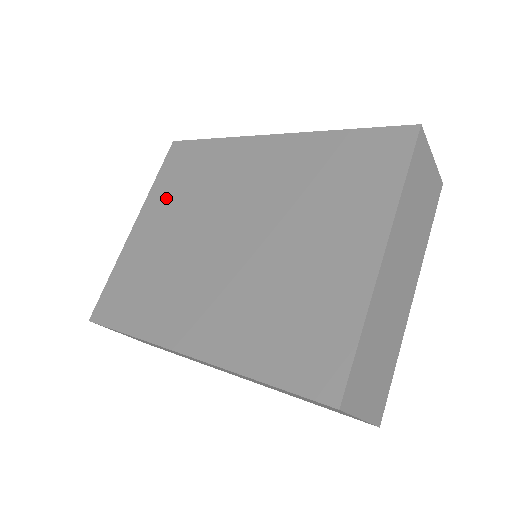
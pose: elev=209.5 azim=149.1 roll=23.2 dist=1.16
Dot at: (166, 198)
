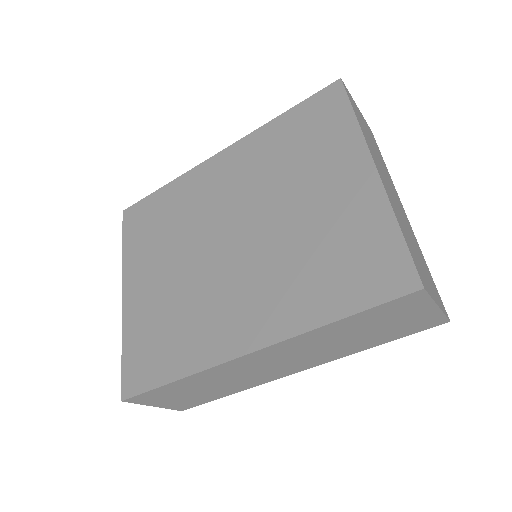
Dot at: (144, 254)
